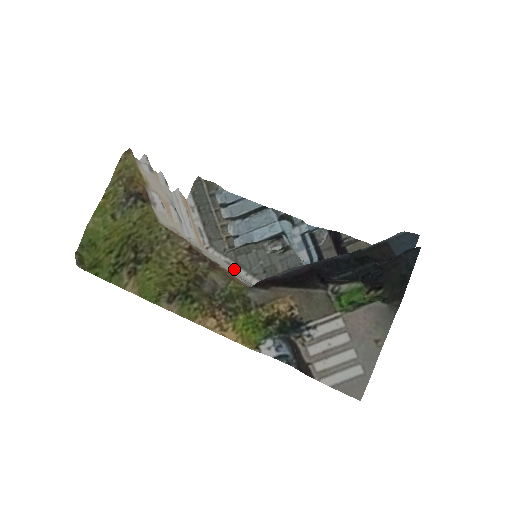
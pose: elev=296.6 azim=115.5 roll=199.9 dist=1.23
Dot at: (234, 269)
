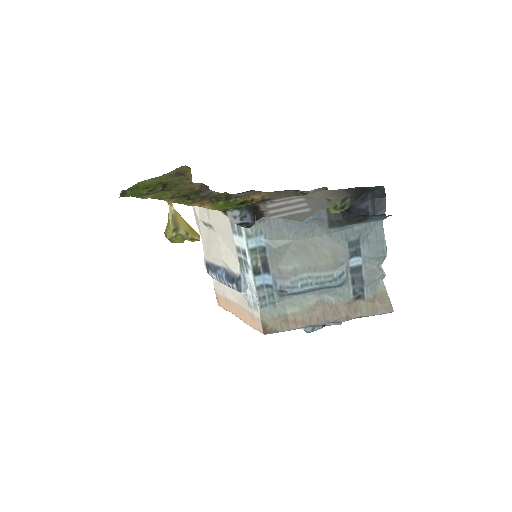
Dot at: occluded
